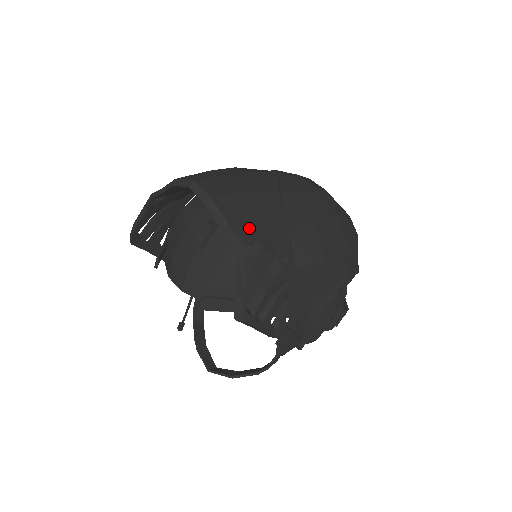
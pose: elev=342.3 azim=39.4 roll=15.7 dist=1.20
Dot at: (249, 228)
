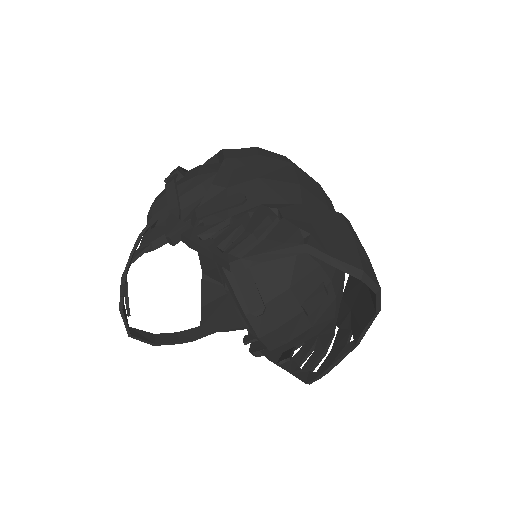
Dot at: occluded
